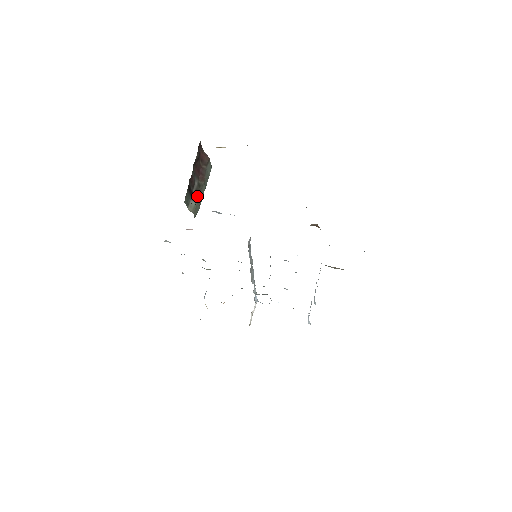
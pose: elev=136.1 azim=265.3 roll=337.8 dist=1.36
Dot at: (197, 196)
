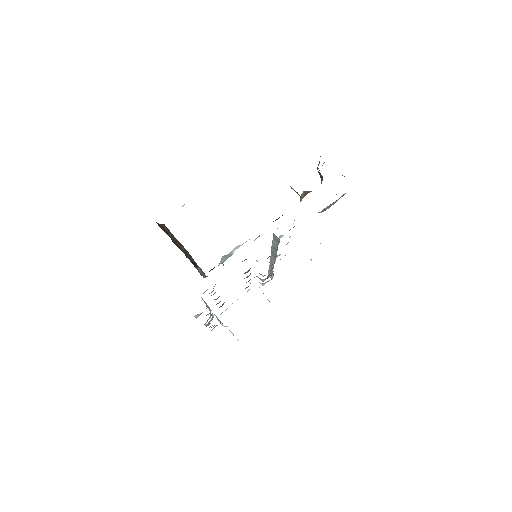
Dot at: (193, 261)
